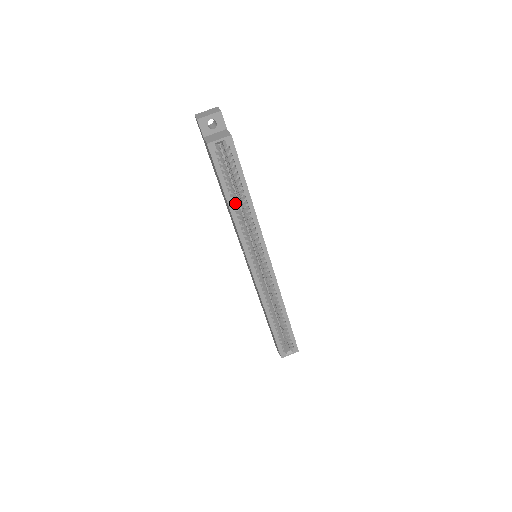
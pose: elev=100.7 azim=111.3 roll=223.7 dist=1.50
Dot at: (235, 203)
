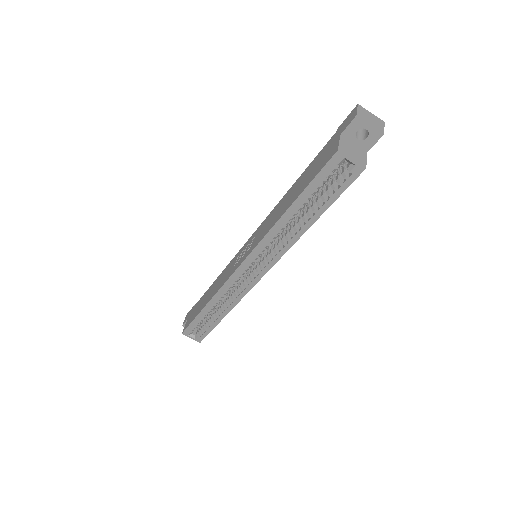
Dot at: (295, 214)
